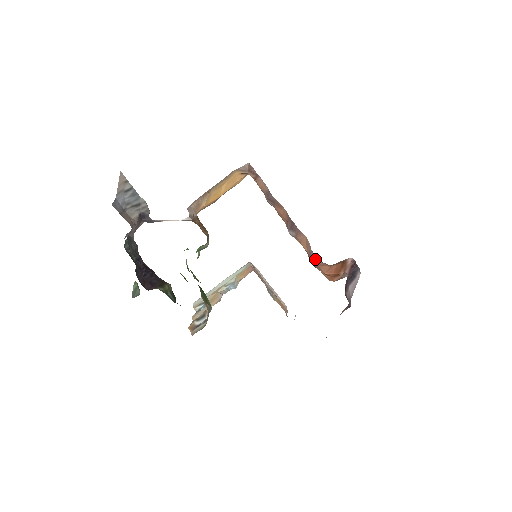
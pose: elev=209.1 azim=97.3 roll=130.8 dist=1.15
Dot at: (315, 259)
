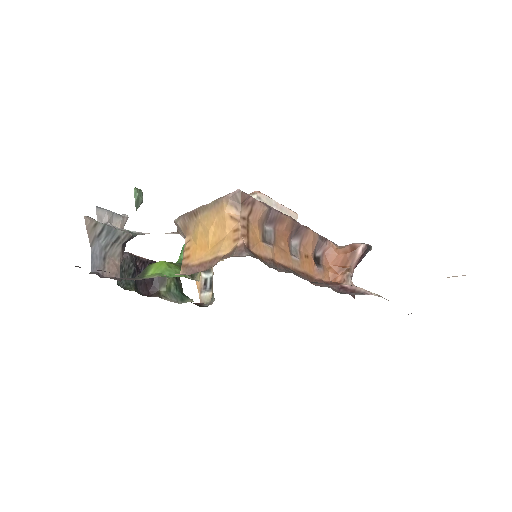
Dot at: (322, 245)
